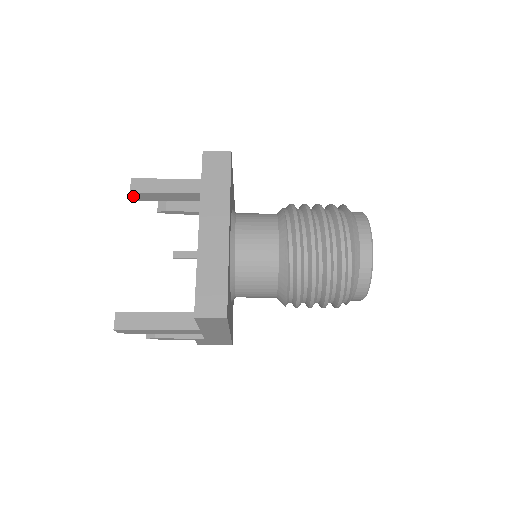
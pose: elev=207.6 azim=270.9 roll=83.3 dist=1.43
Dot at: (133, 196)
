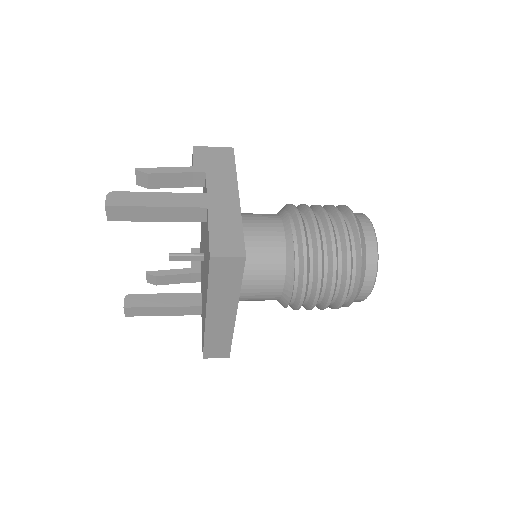
Dot at: occluded
